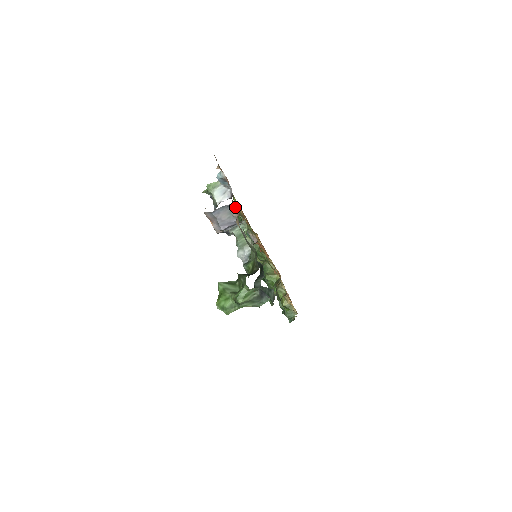
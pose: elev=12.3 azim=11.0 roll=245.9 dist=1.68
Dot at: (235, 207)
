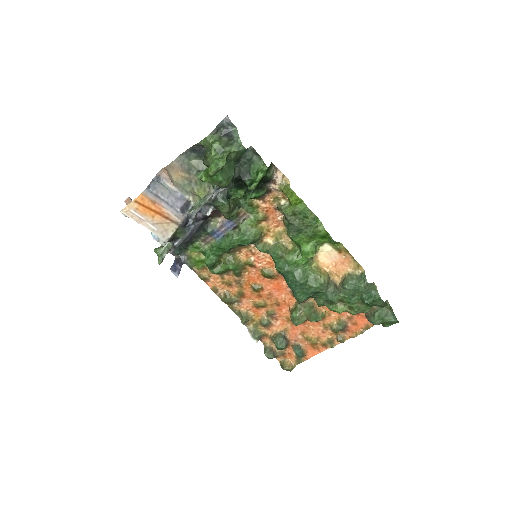
Dot at: (163, 178)
